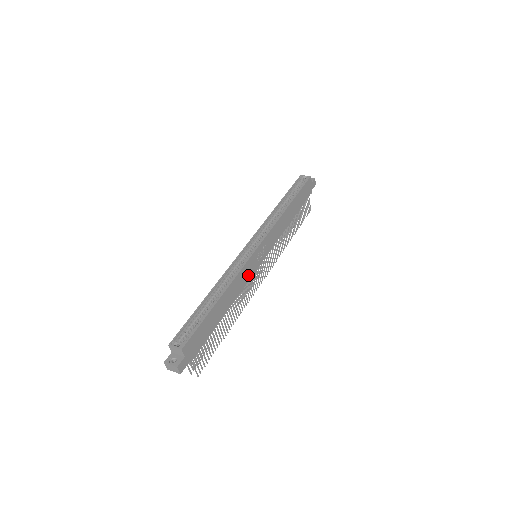
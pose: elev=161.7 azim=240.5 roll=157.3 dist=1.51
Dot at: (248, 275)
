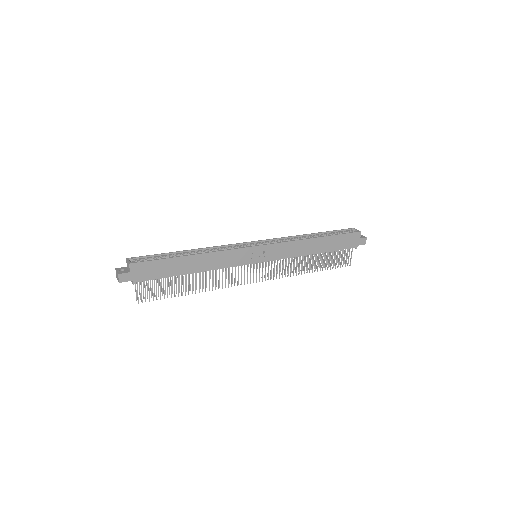
Dot at: (234, 261)
